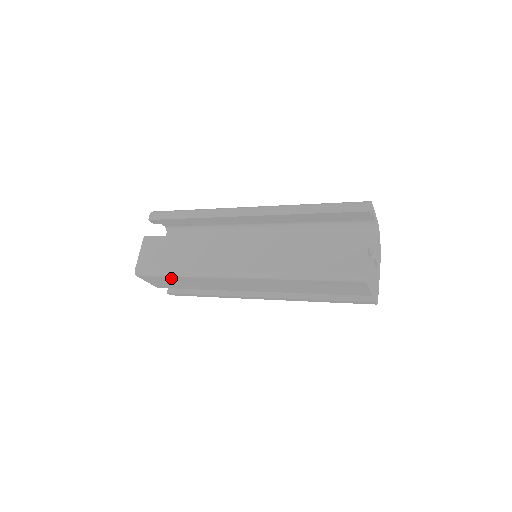
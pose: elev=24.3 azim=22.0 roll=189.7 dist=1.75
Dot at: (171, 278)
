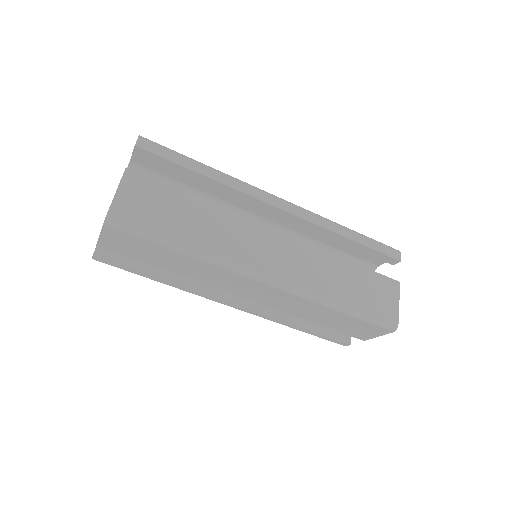
Dot at: (161, 248)
